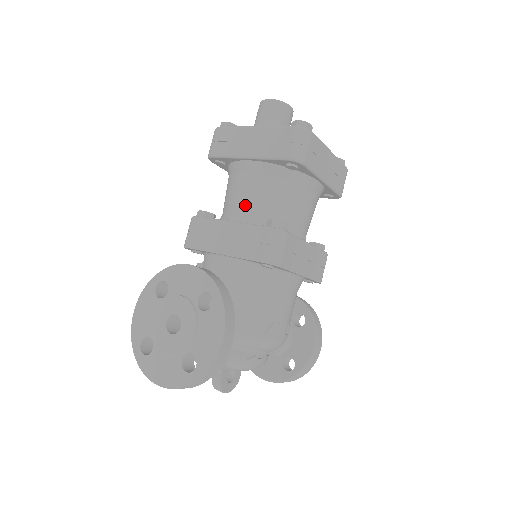
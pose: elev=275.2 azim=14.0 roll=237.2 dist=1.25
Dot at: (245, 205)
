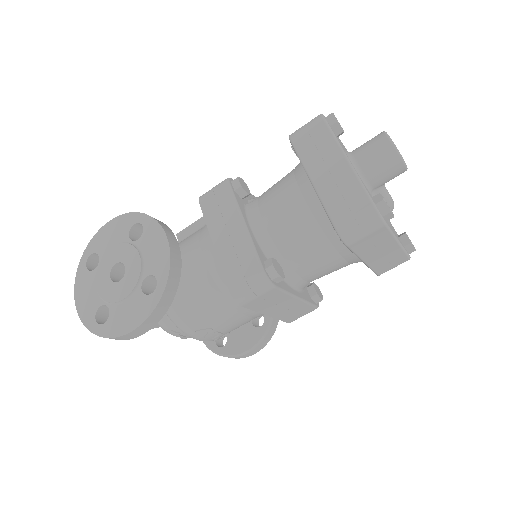
Dot at: (272, 220)
